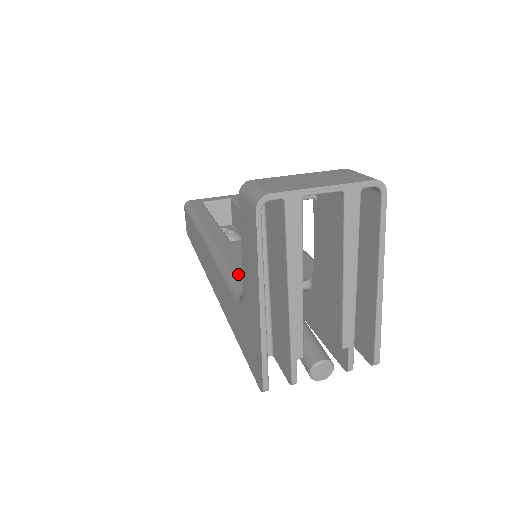
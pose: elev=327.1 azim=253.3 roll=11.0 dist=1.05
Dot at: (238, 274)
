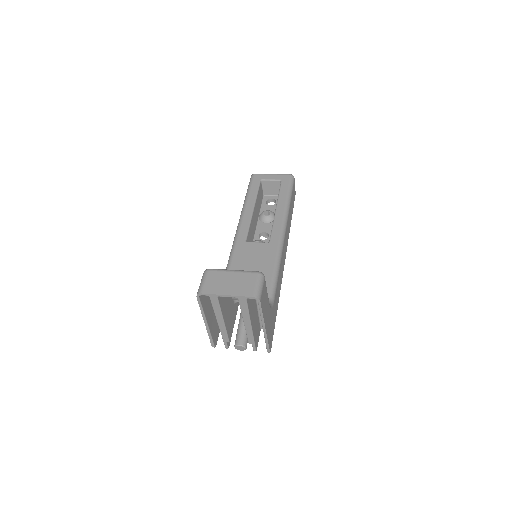
Dot at: occluded
